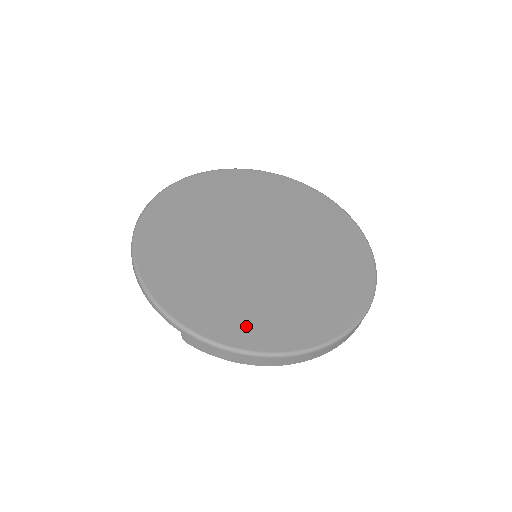
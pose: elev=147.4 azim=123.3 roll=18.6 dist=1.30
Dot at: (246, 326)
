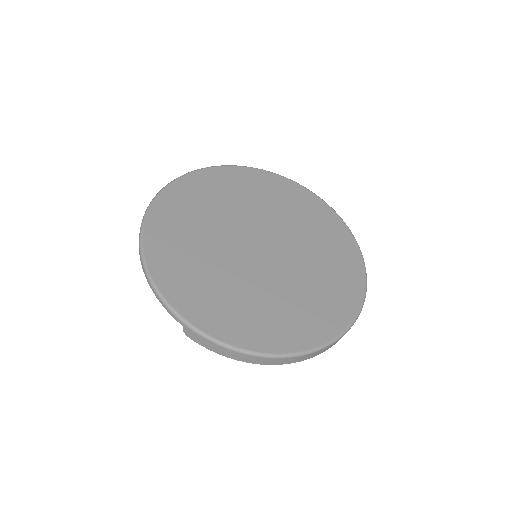
Dot at: (244, 326)
